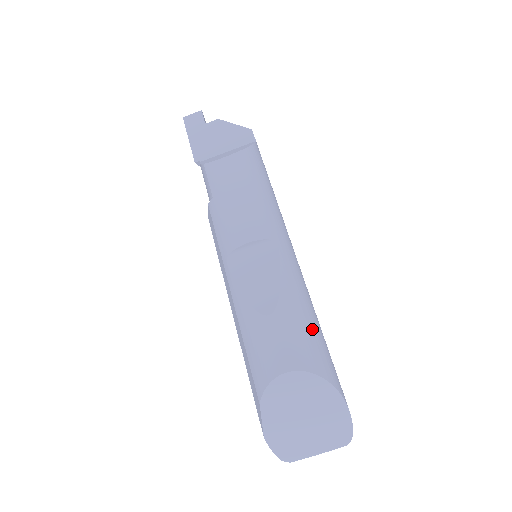
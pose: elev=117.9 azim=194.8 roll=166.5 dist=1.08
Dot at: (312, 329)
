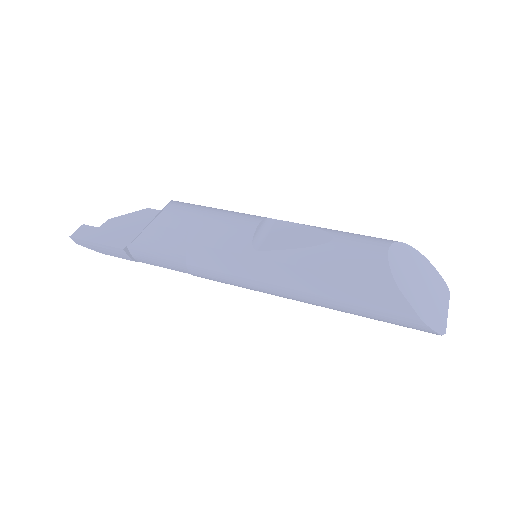
Dot at: occluded
